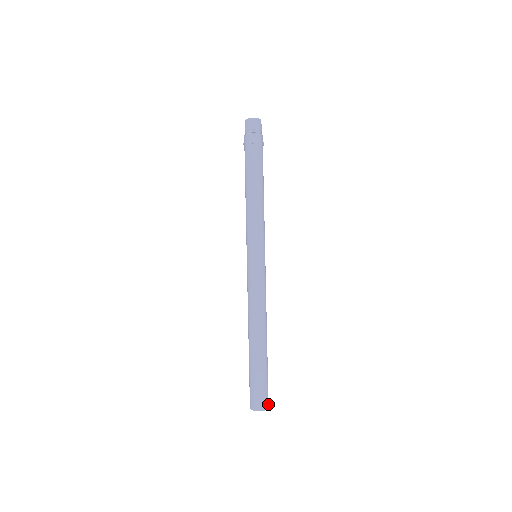
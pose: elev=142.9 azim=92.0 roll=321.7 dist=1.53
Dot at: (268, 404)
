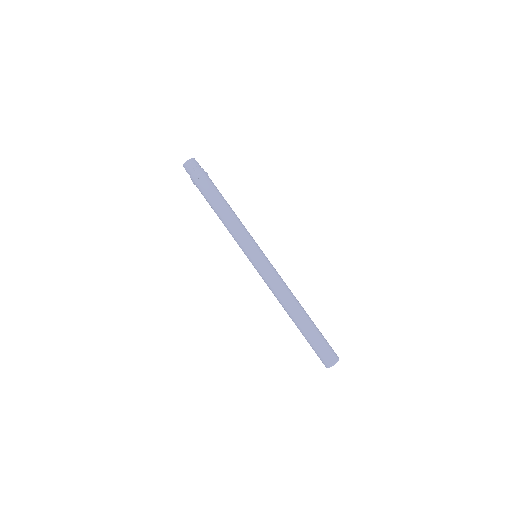
Dot at: (337, 356)
